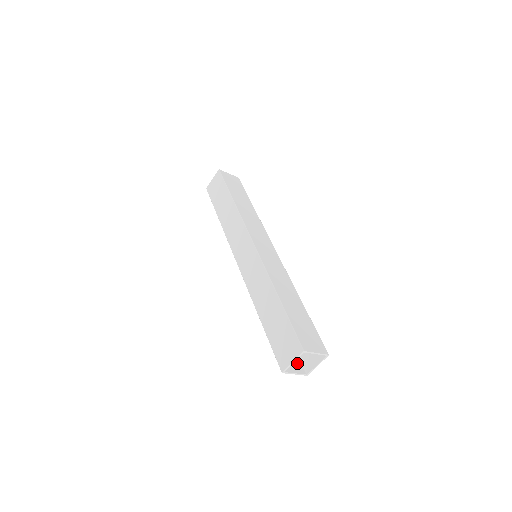
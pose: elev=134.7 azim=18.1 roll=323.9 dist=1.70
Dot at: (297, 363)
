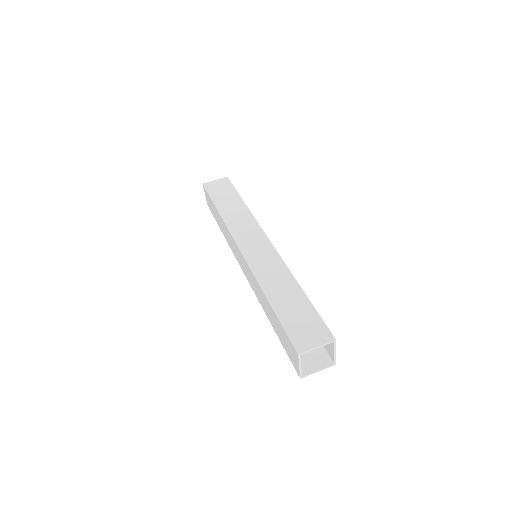
Dot at: (320, 356)
